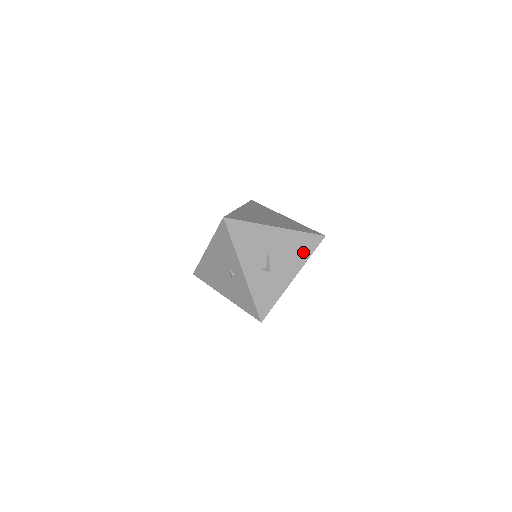
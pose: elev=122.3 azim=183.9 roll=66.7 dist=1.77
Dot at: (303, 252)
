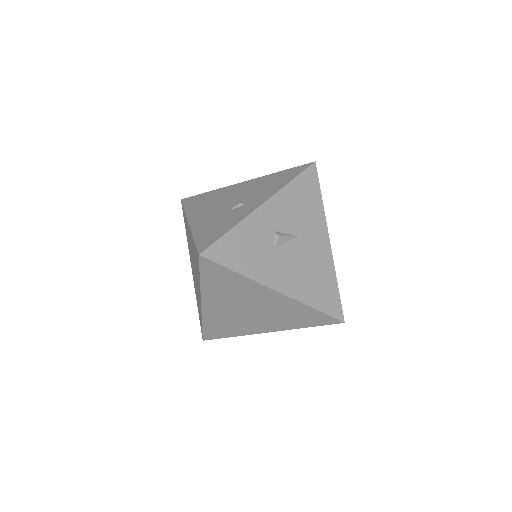
Dot at: (315, 294)
